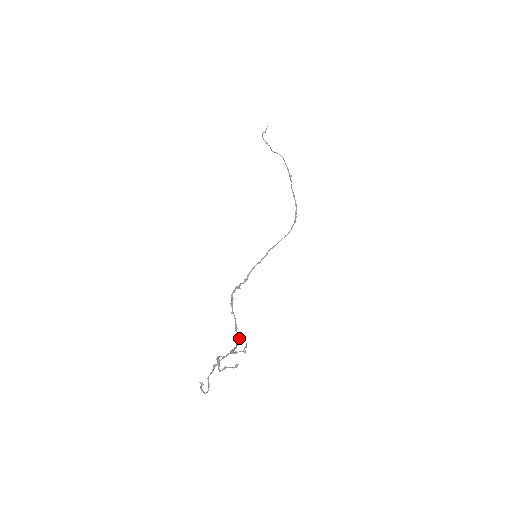
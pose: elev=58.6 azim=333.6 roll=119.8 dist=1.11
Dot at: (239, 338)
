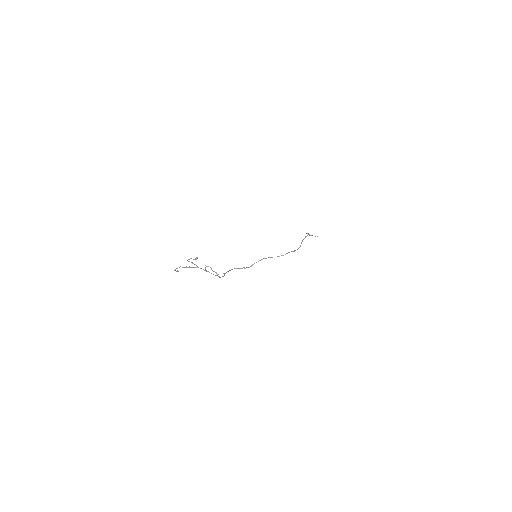
Dot at: (217, 275)
